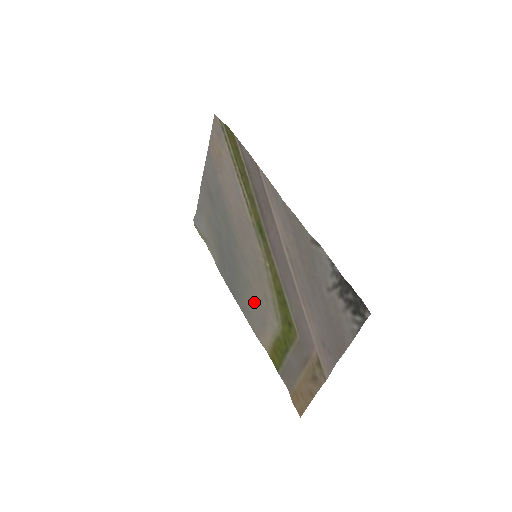
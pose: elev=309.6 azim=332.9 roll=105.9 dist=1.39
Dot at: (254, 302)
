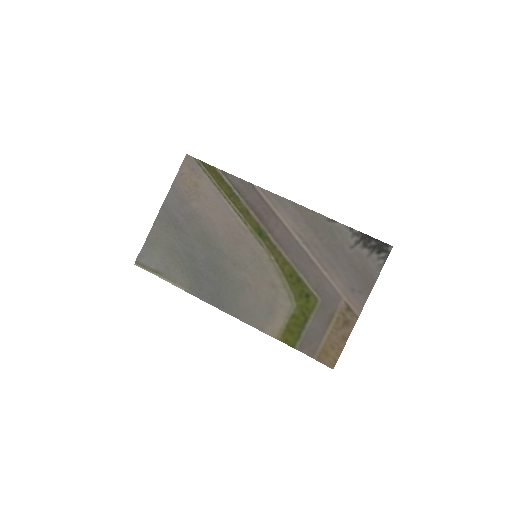
Dot at: (255, 298)
